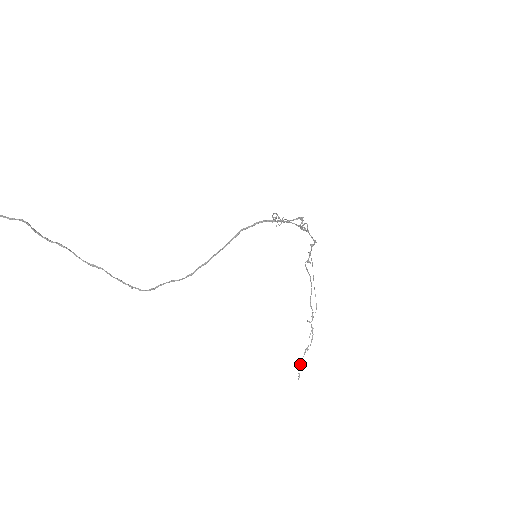
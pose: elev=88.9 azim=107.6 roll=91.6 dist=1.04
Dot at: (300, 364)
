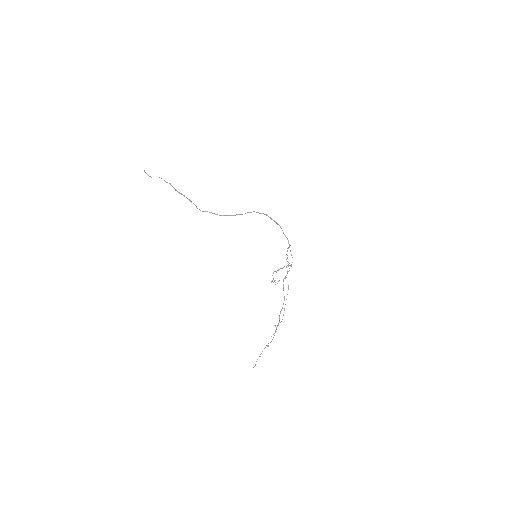
Dot at: (259, 356)
